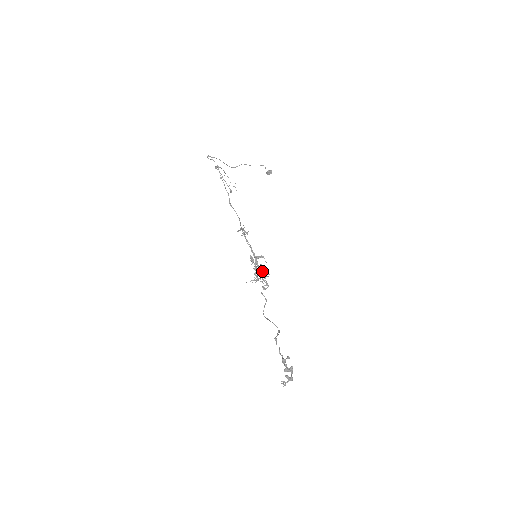
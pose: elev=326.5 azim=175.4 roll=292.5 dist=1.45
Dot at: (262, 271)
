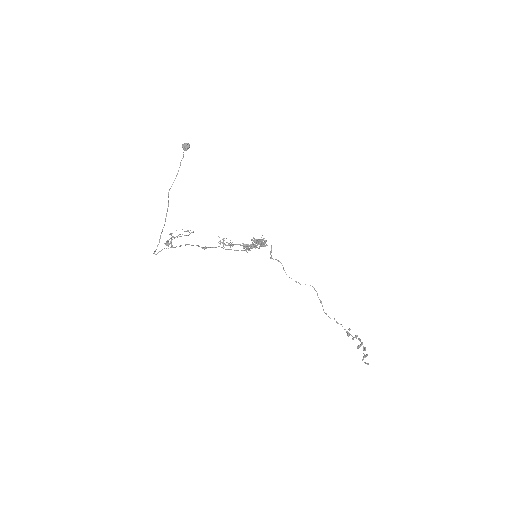
Dot at: (260, 245)
